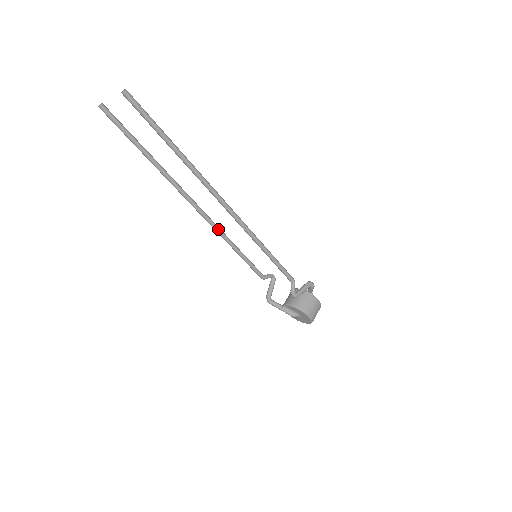
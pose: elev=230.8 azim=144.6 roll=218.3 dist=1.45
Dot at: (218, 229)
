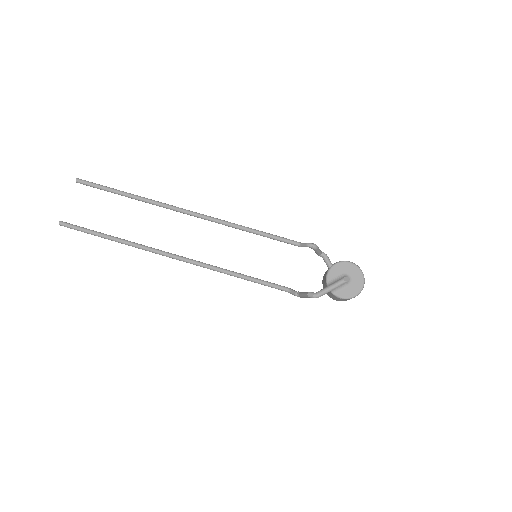
Dot at: (209, 265)
